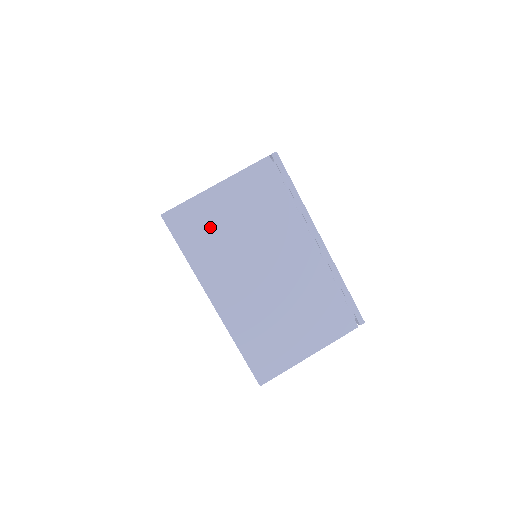
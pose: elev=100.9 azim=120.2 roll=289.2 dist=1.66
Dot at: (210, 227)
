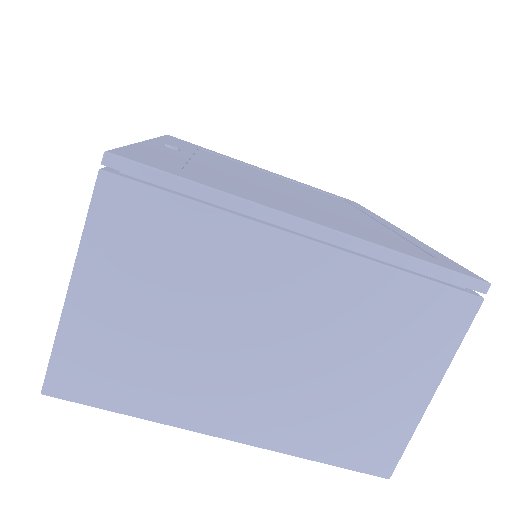
Dot at: (122, 352)
